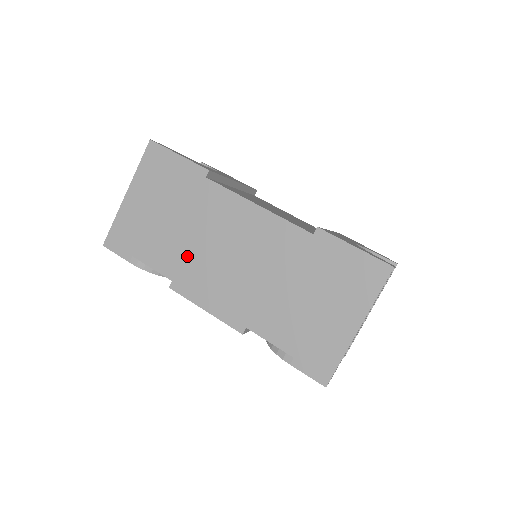
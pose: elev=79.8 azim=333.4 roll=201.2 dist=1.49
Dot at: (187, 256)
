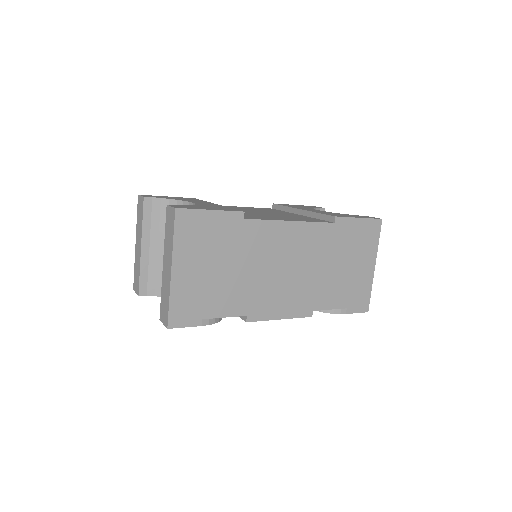
Dot at: (252, 289)
